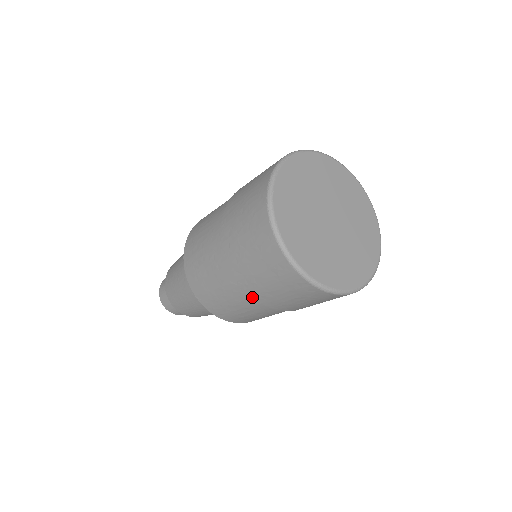
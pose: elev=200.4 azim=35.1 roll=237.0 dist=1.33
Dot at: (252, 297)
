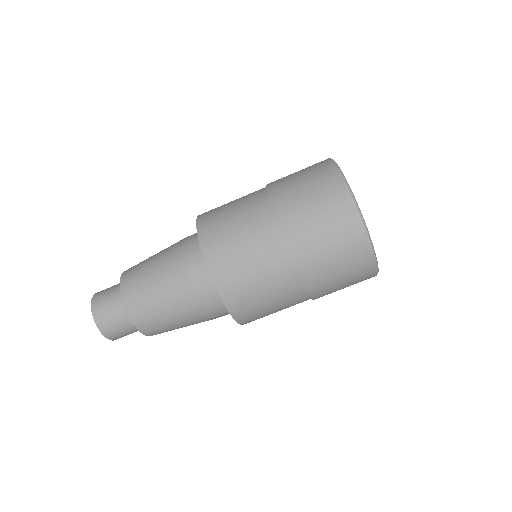
Dot at: (269, 207)
